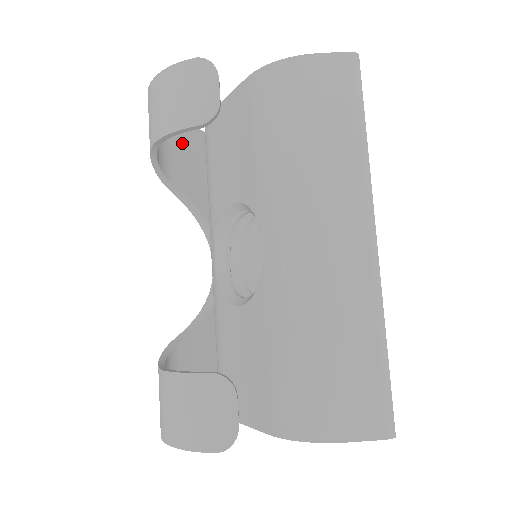
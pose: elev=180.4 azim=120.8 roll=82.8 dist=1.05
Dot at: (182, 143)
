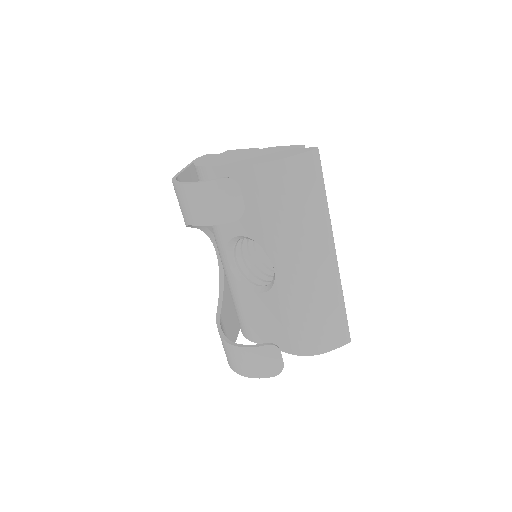
Dot at: occluded
